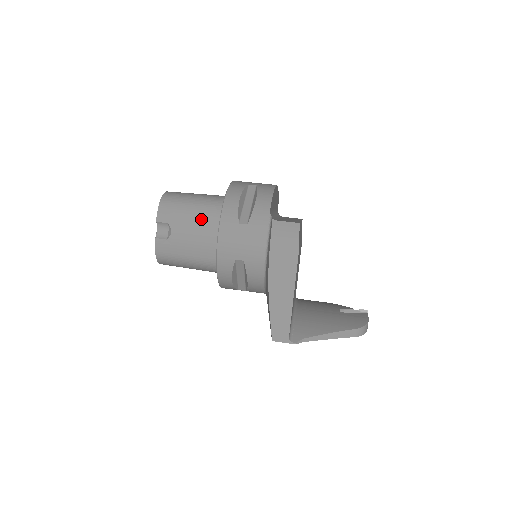
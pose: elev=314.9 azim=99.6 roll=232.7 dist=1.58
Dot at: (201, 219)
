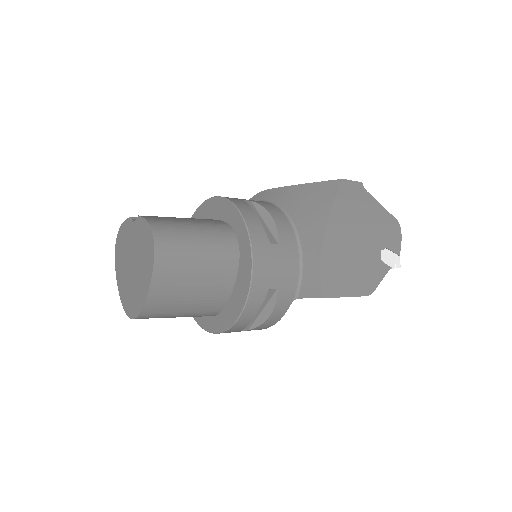
Dot at: occluded
